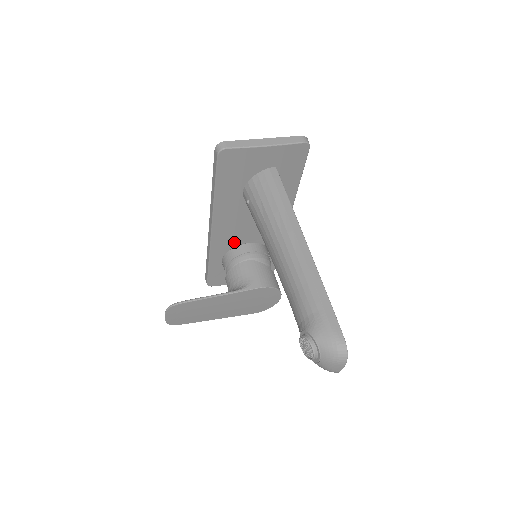
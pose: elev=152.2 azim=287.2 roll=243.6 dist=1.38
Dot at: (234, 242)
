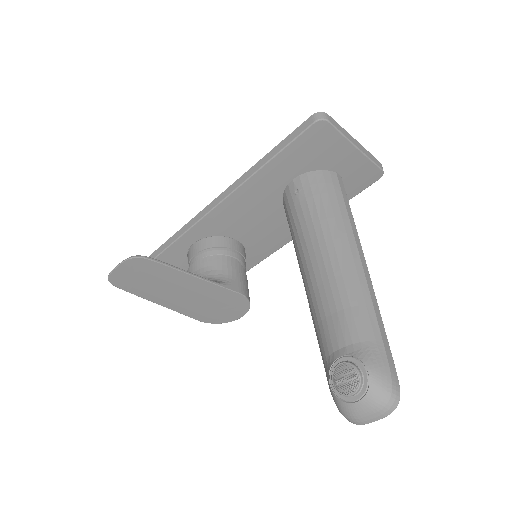
Dot at: (226, 230)
